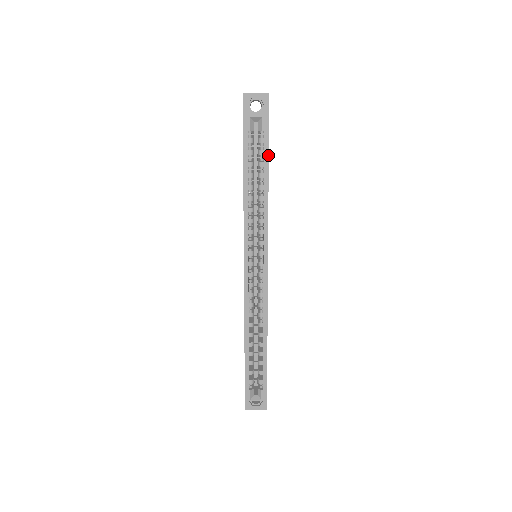
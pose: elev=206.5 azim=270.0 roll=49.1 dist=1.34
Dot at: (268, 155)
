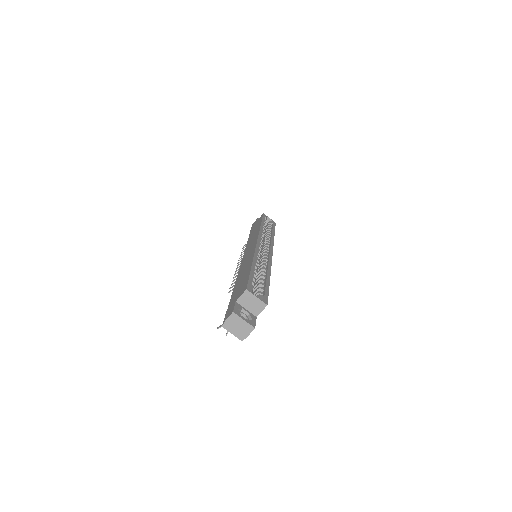
Dot at: occluded
